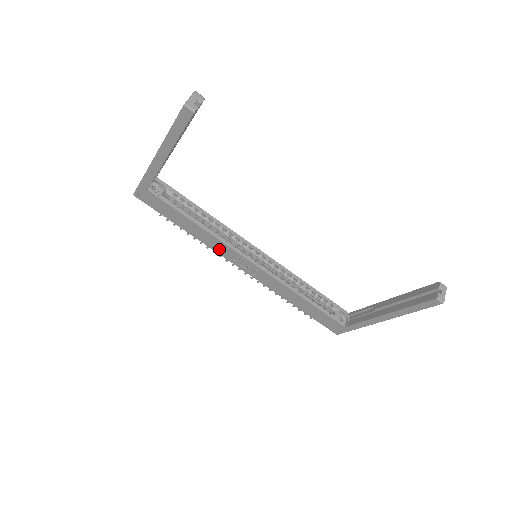
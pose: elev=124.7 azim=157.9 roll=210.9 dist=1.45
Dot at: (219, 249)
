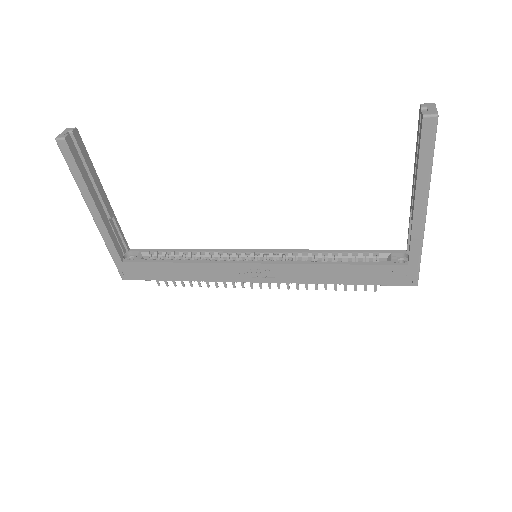
Dot at: (220, 275)
